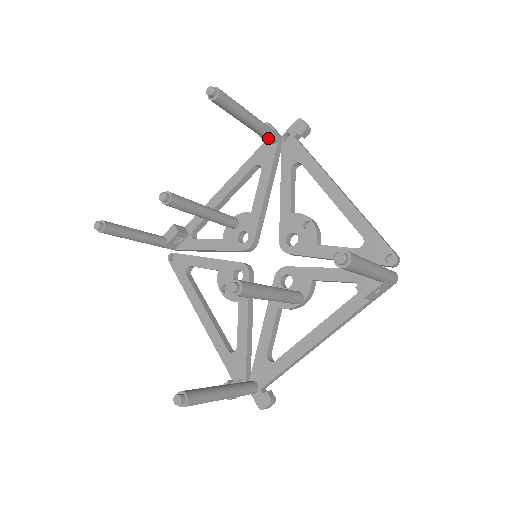
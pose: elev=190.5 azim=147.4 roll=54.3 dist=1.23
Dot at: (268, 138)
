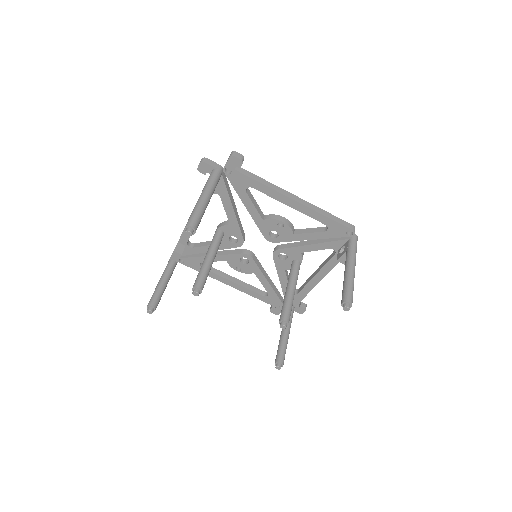
Dot at: (217, 183)
